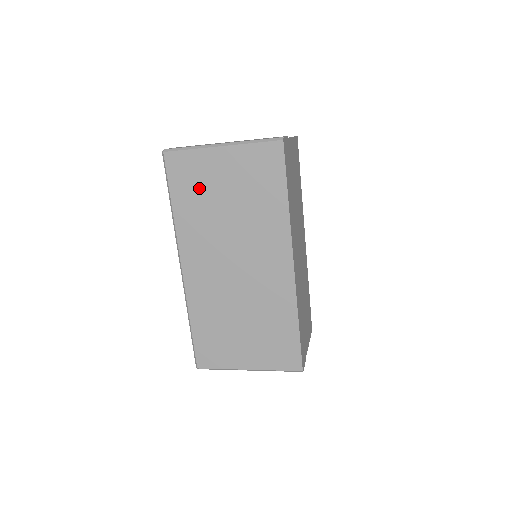
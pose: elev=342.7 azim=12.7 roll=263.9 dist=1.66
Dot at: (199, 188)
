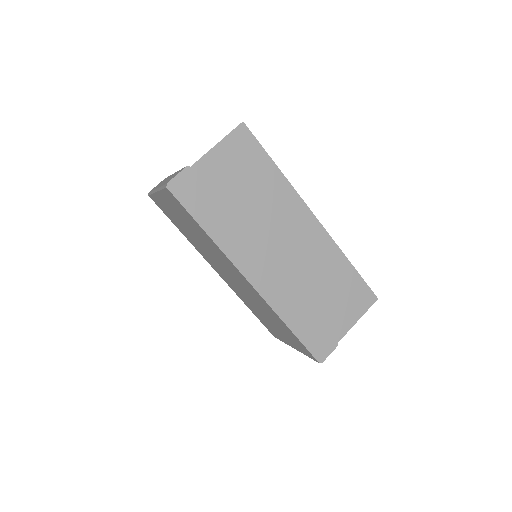
Dot at: (176, 220)
